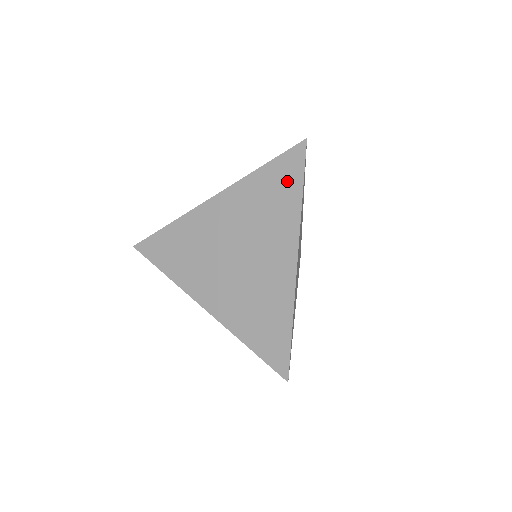
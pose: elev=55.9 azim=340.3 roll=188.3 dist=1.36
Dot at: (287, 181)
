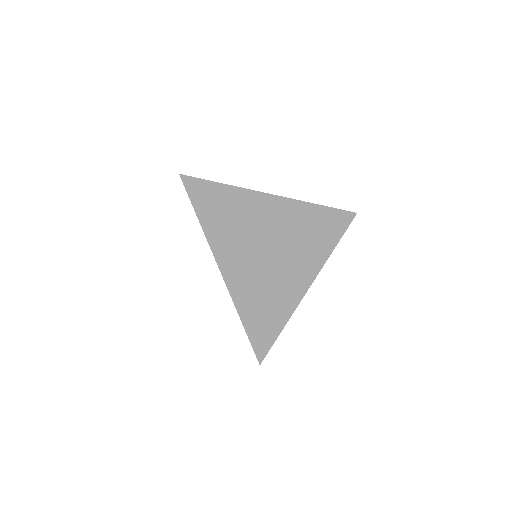
Dot at: occluded
